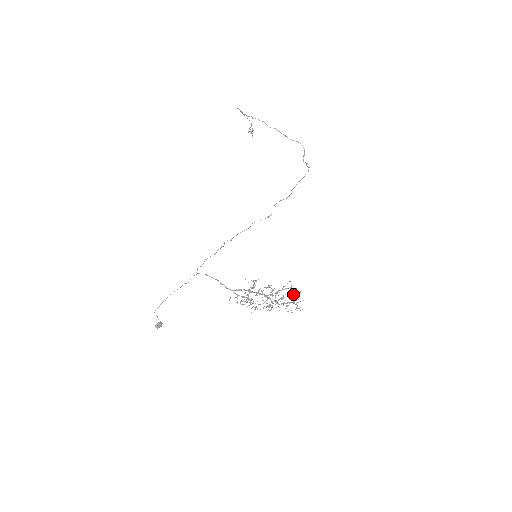
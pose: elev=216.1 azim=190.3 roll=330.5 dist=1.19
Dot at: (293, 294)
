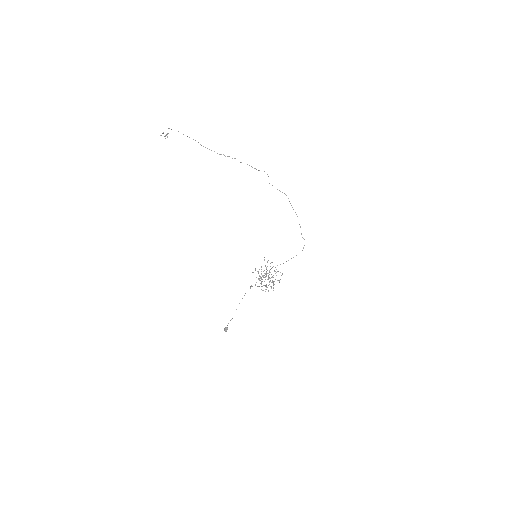
Dot at: occluded
